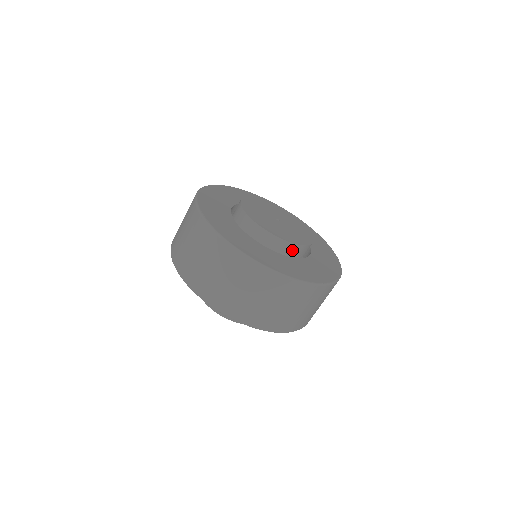
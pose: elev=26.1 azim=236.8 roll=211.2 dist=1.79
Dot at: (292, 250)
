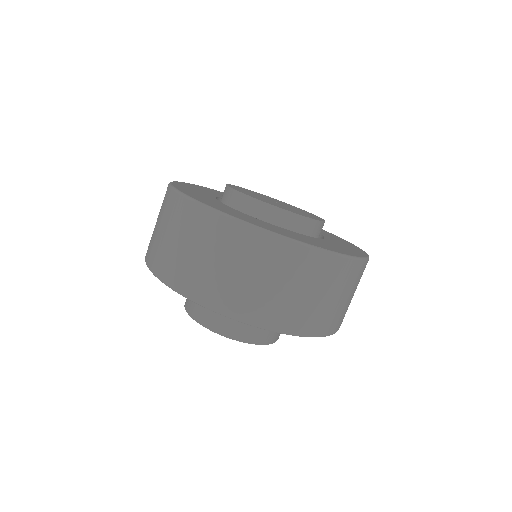
Dot at: (283, 220)
